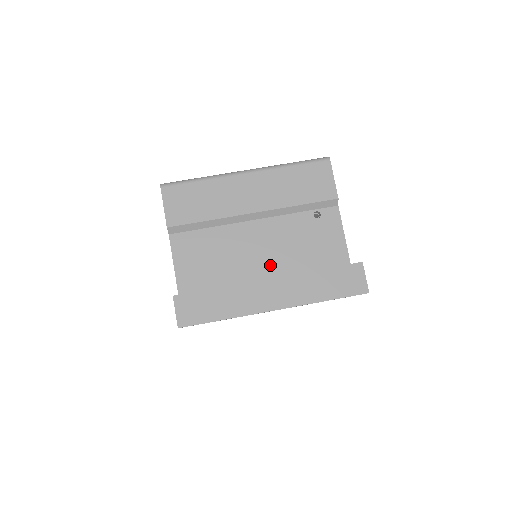
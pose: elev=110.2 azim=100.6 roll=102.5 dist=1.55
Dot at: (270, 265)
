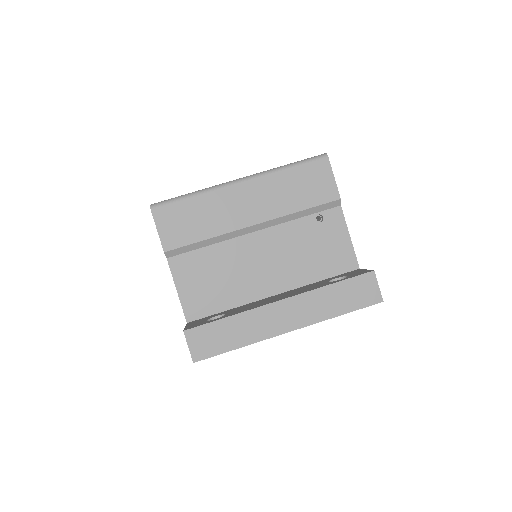
Dot at: (277, 277)
